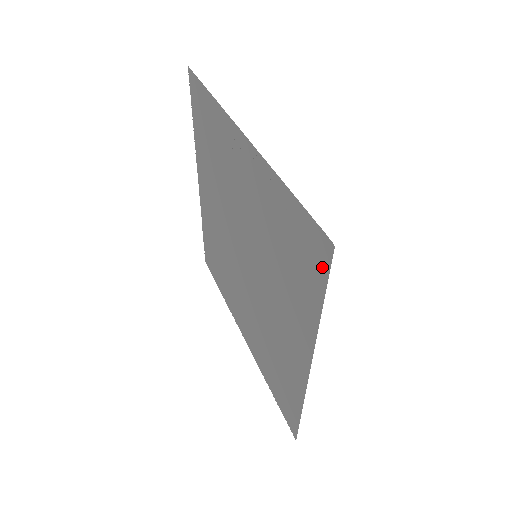
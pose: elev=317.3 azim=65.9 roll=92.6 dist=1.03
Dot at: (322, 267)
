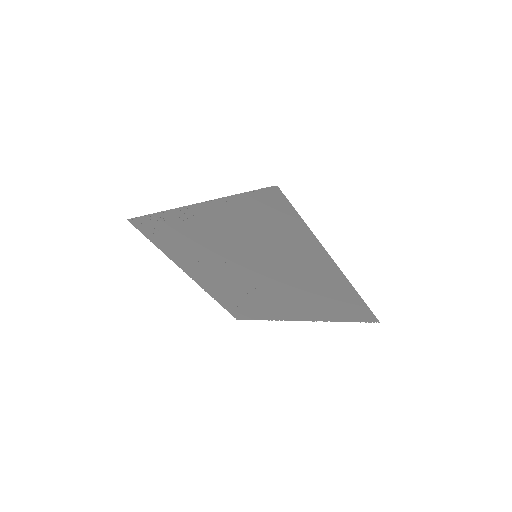
Dot at: (283, 203)
